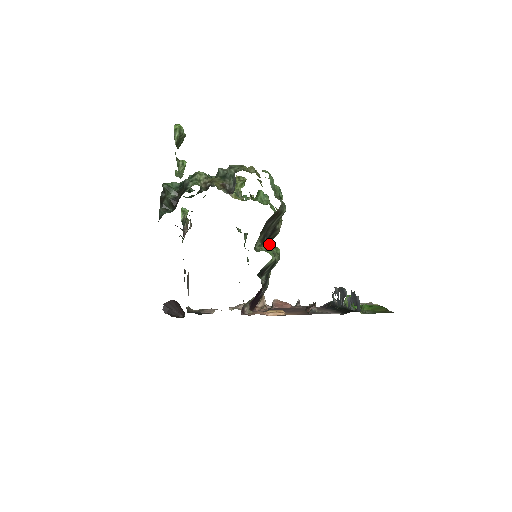
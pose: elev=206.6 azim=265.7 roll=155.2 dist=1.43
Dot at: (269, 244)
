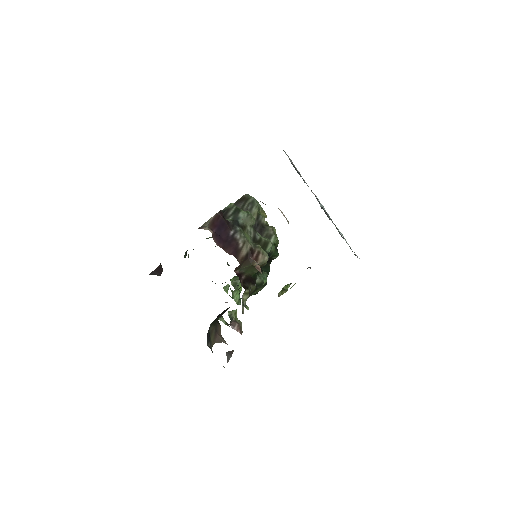
Dot at: occluded
